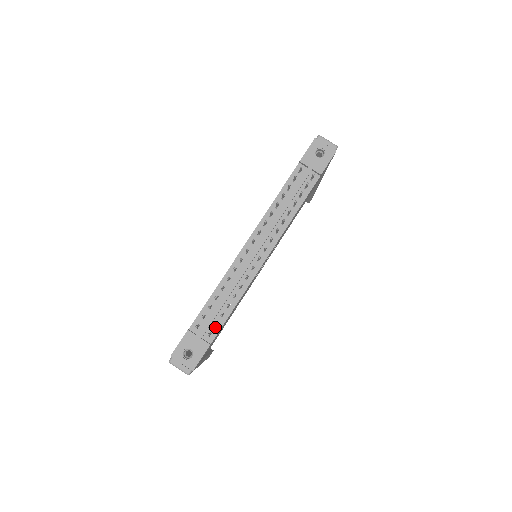
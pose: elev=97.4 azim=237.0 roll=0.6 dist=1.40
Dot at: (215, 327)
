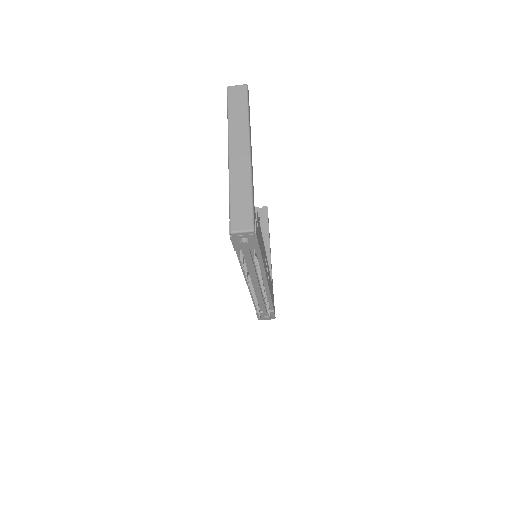
Dot at: (269, 306)
